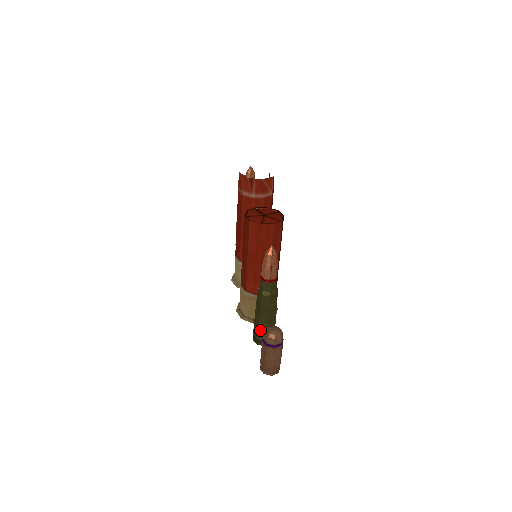
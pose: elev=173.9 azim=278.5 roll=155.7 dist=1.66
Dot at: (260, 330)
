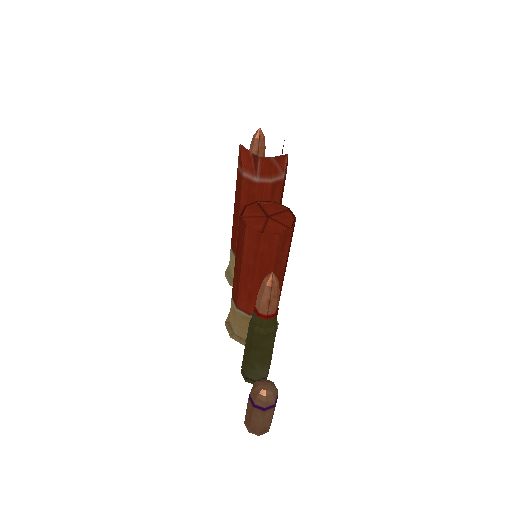
Dot at: (250, 368)
